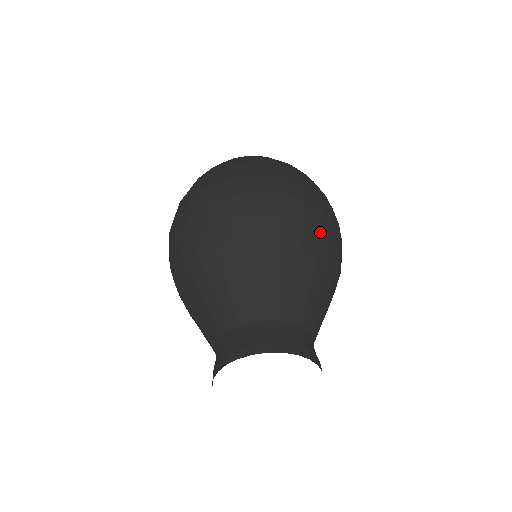
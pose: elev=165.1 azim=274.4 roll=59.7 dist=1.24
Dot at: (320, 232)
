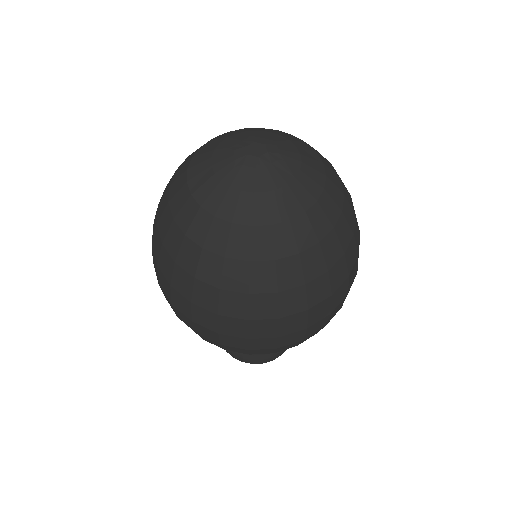
Dot at: occluded
